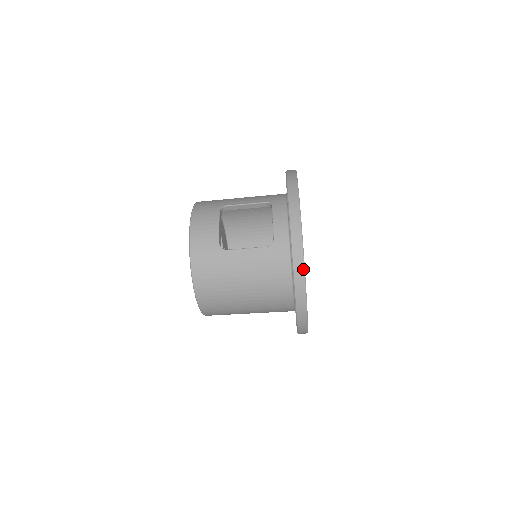
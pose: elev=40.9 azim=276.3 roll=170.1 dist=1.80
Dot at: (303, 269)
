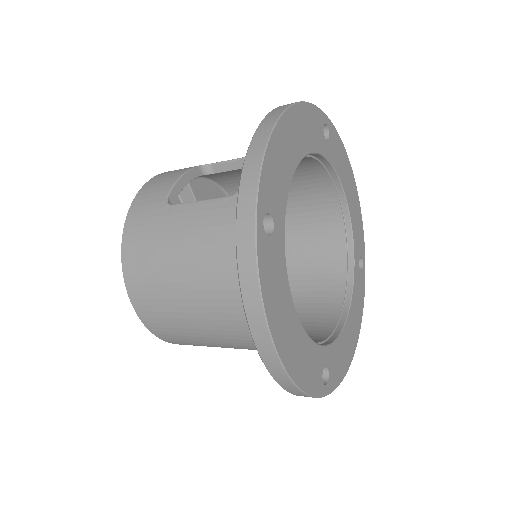
Dot at: (253, 208)
